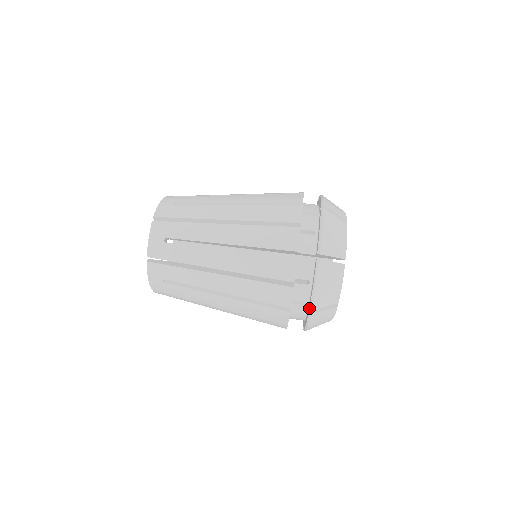
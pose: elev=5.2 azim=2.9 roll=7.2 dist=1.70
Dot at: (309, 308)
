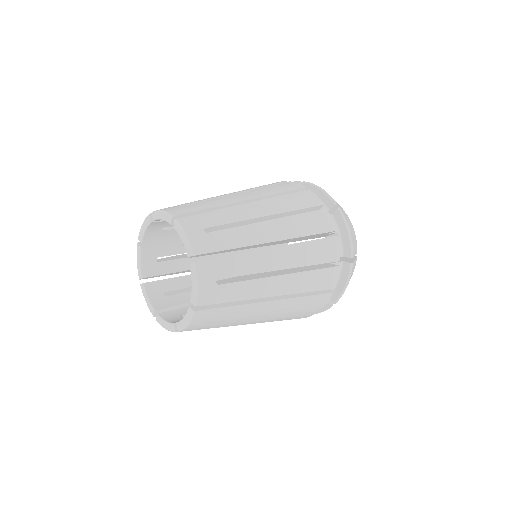
Dot at: (350, 256)
